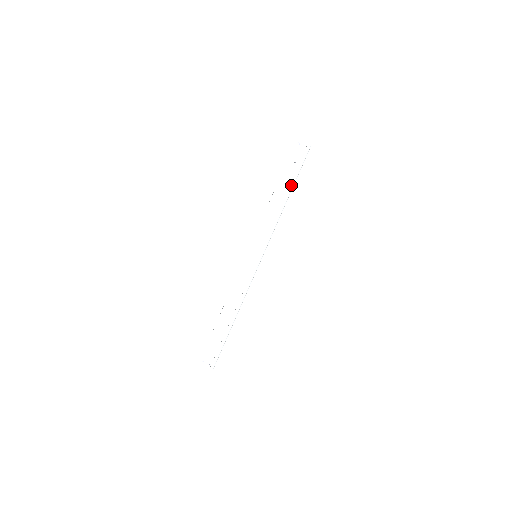
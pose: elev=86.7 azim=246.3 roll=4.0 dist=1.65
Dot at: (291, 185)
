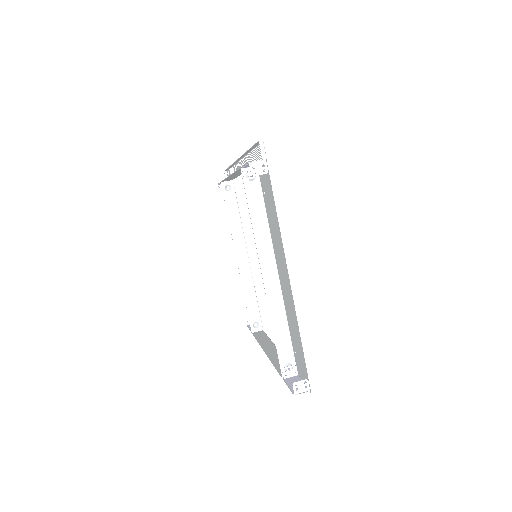
Dot at: (229, 167)
